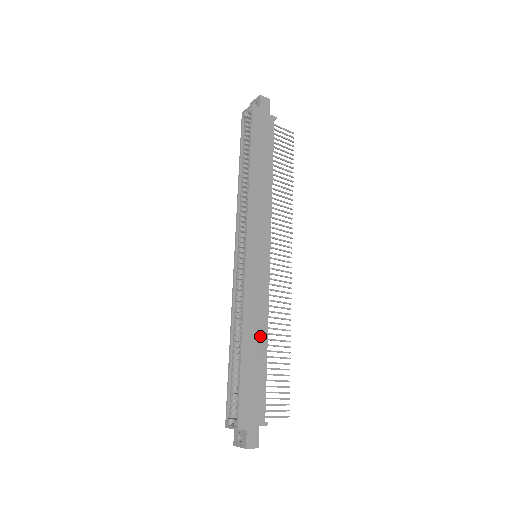
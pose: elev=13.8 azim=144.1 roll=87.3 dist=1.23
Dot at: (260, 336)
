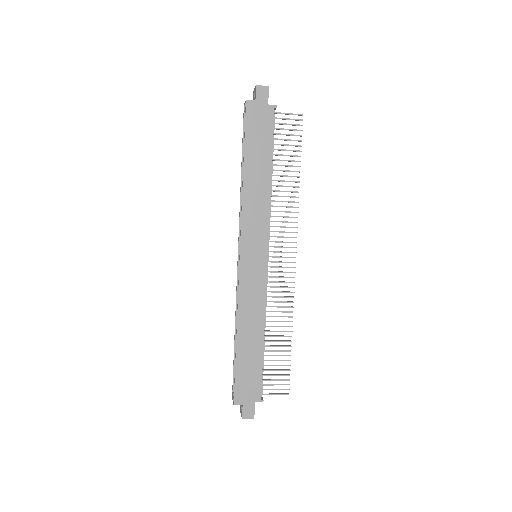
Dot at: (256, 330)
